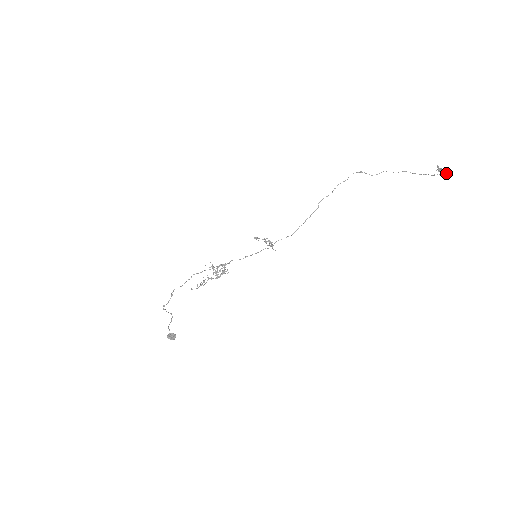
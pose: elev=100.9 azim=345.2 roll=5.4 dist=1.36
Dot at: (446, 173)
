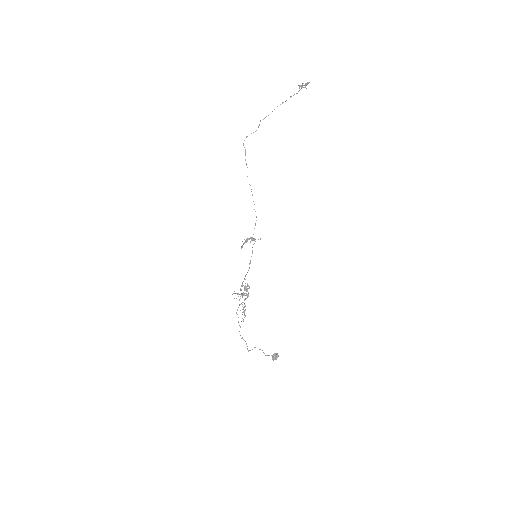
Dot at: (306, 84)
